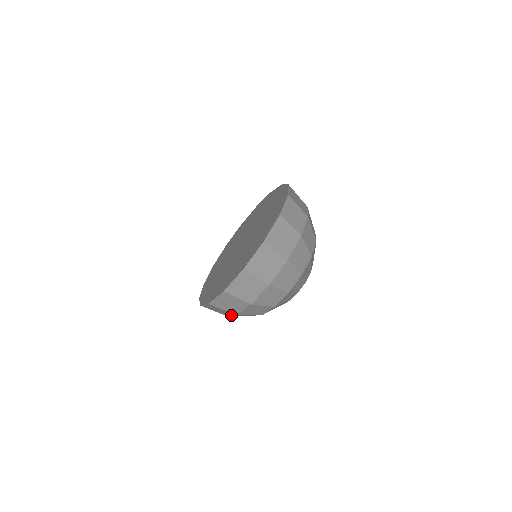
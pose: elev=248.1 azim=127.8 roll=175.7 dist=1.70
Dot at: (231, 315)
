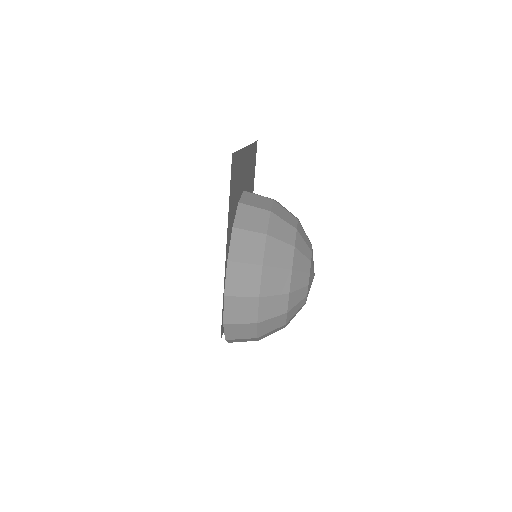
Dot at: (264, 247)
